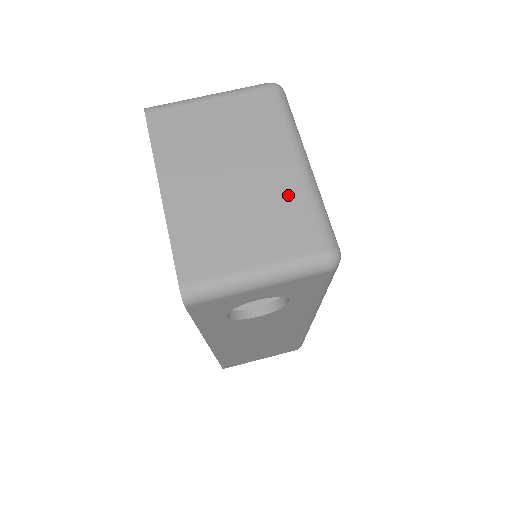
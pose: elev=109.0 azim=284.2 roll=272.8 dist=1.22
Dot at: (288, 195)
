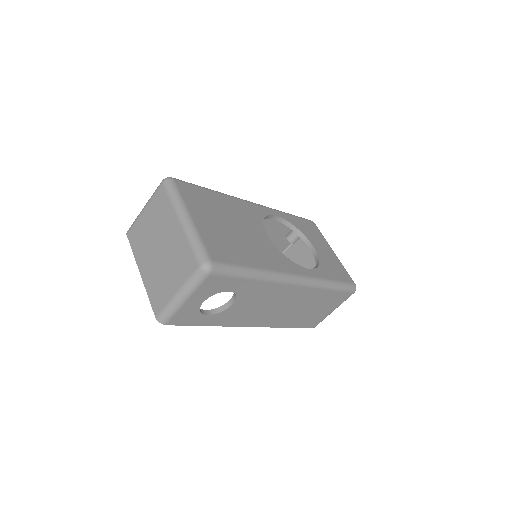
Dot at: (180, 244)
